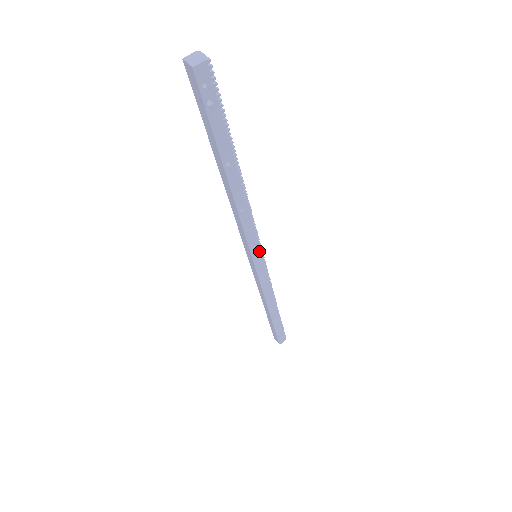
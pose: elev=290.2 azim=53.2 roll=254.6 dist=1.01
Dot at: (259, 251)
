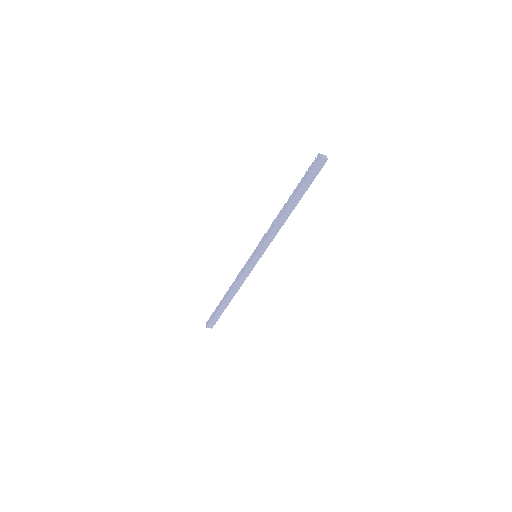
Dot at: occluded
